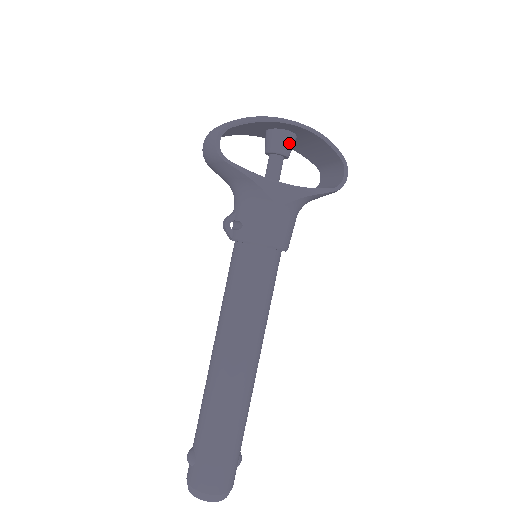
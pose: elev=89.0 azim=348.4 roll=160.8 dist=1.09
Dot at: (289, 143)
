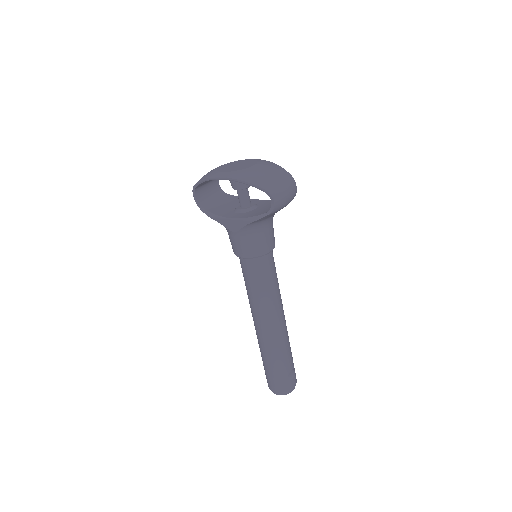
Dot at: occluded
